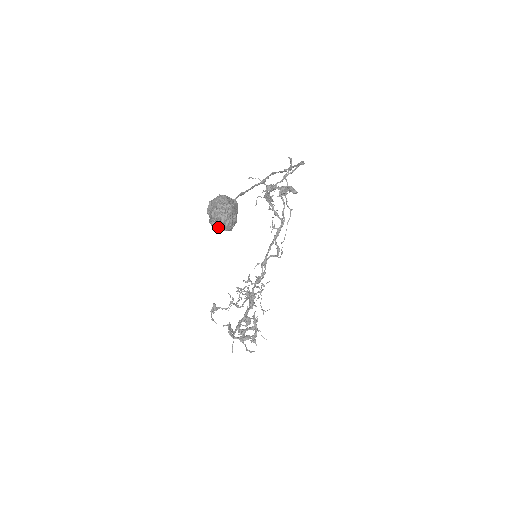
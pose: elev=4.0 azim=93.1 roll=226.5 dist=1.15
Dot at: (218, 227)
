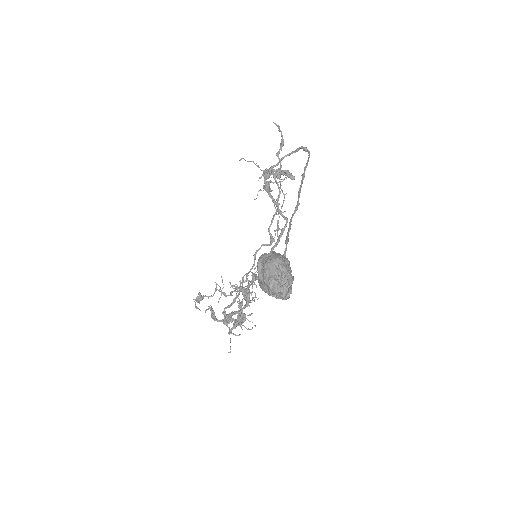
Dot at: (273, 296)
